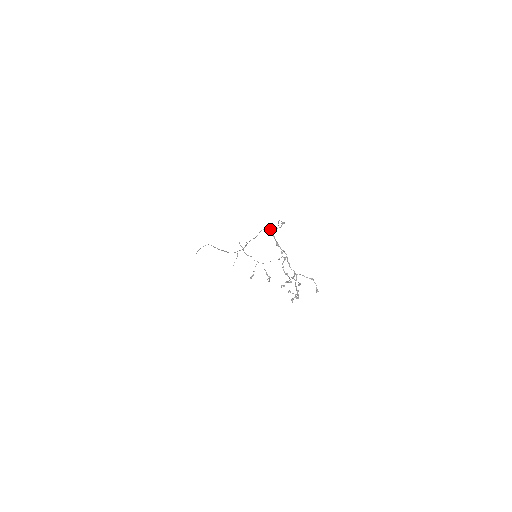
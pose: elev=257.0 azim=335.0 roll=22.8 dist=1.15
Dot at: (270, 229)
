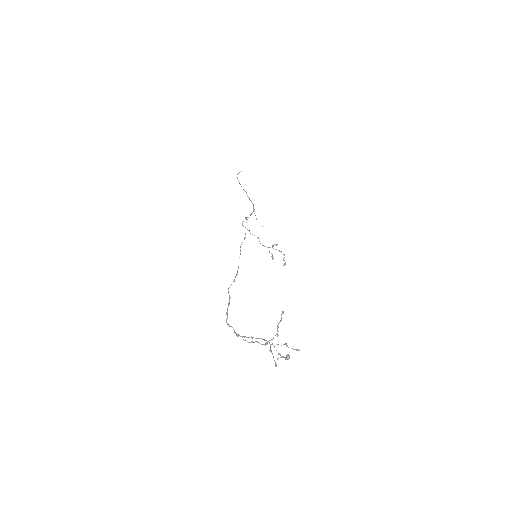
Dot at: occluded
